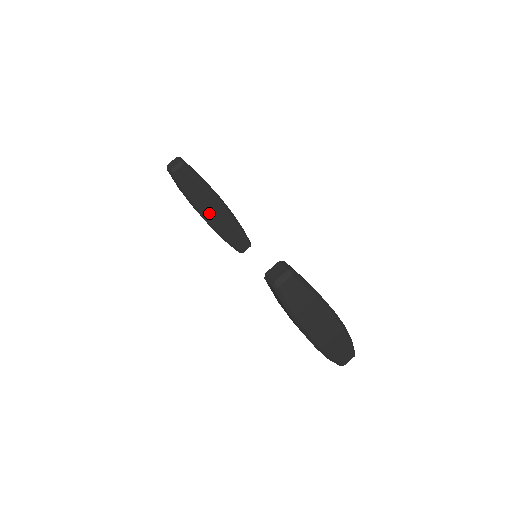
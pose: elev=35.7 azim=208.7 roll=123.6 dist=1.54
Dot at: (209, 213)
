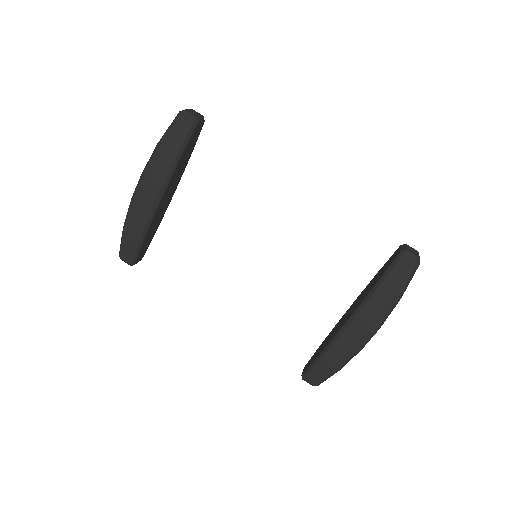
Dot at: (166, 194)
